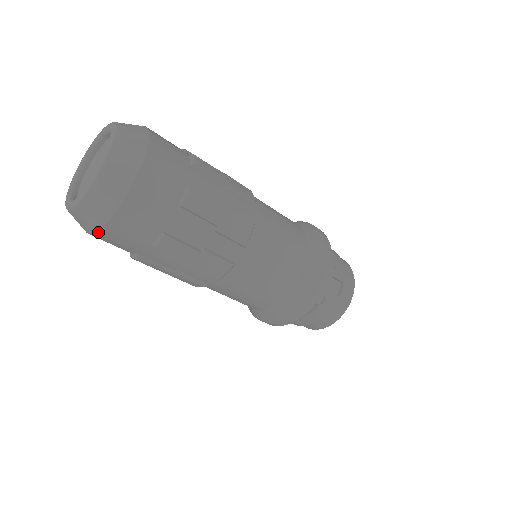
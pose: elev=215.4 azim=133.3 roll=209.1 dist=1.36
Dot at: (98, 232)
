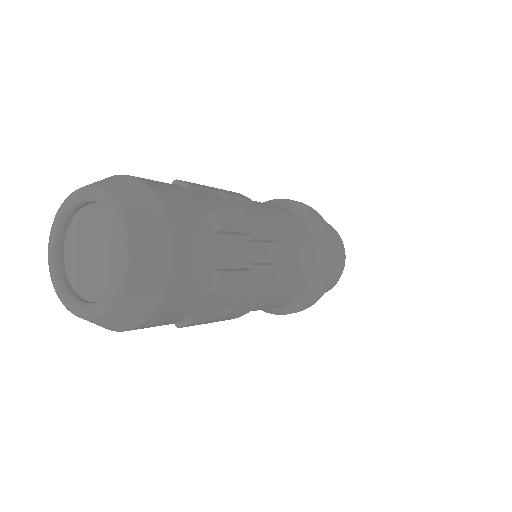
Dot at: occluded
